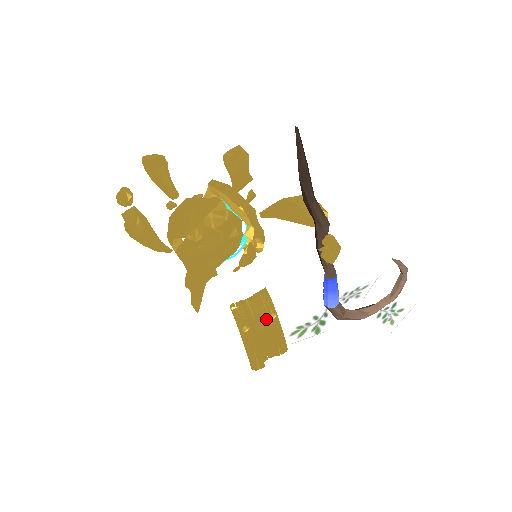
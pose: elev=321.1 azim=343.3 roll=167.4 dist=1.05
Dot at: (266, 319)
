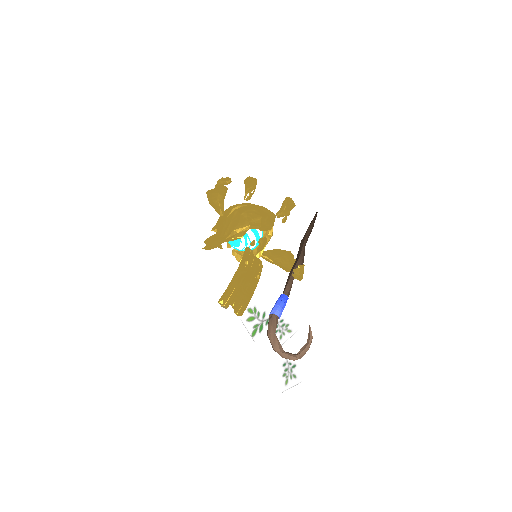
Dot at: (255, 273)
